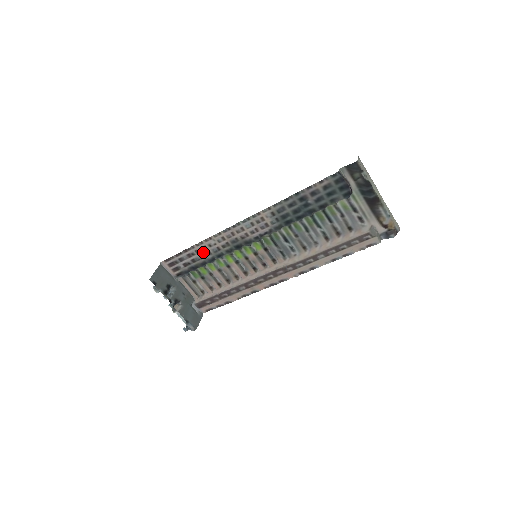
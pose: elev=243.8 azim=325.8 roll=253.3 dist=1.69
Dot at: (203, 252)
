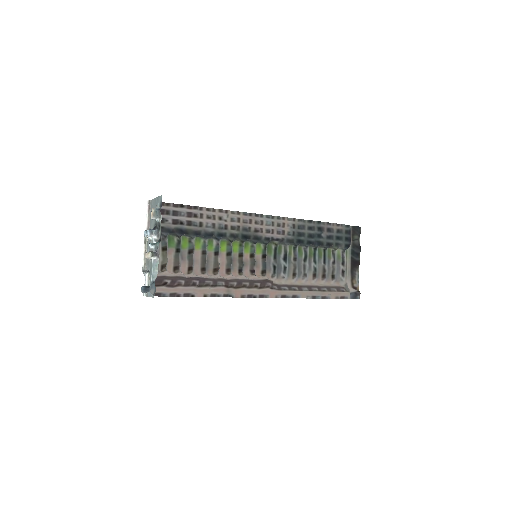
Dot at: (207, 220)
